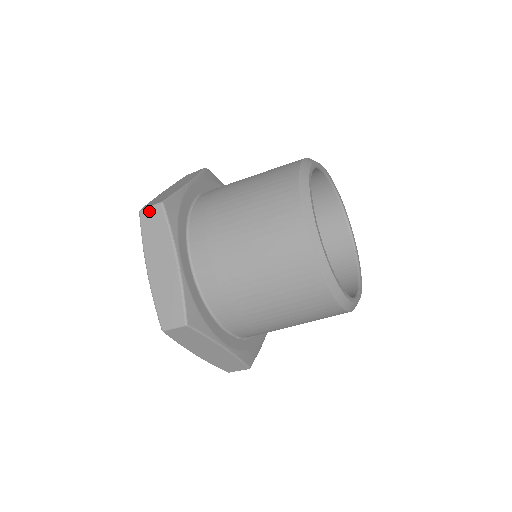
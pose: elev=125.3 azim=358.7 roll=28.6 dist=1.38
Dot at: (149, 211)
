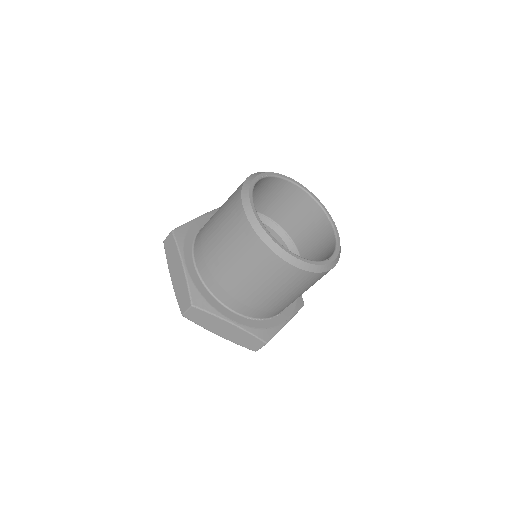
Dot at: (167, 239)
